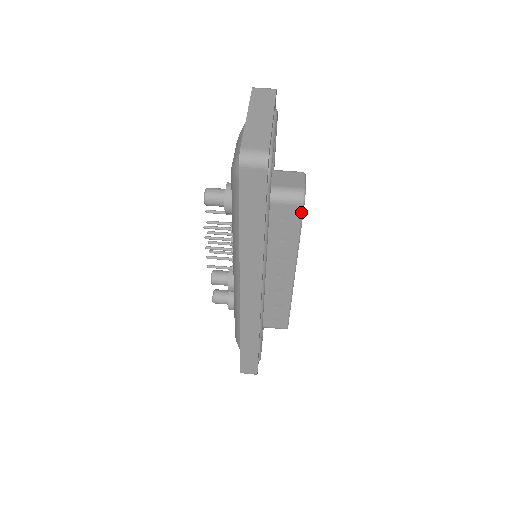
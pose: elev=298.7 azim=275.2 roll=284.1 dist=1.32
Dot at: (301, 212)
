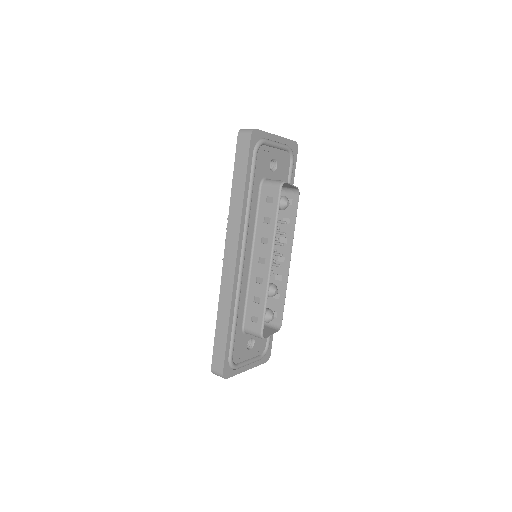
Dot at: (279, 194)
